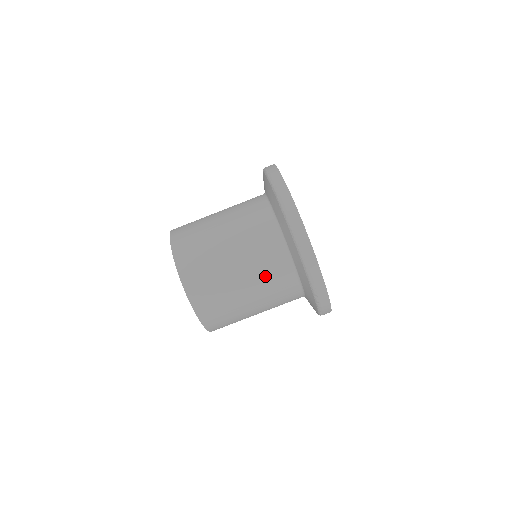
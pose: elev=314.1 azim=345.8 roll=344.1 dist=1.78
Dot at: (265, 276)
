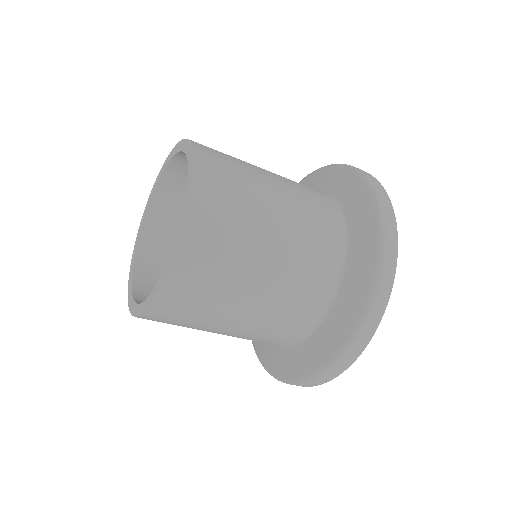
Dot at: (251, 338)
